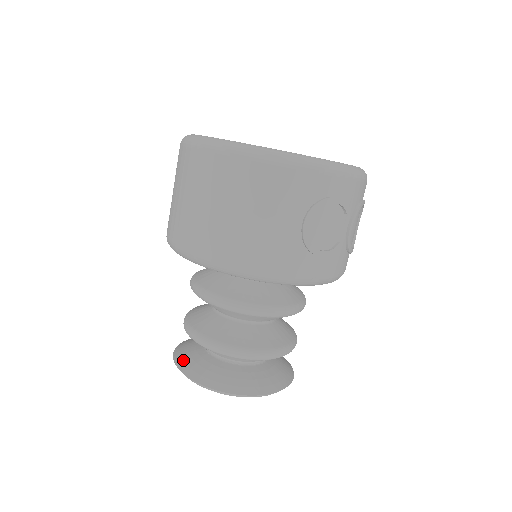
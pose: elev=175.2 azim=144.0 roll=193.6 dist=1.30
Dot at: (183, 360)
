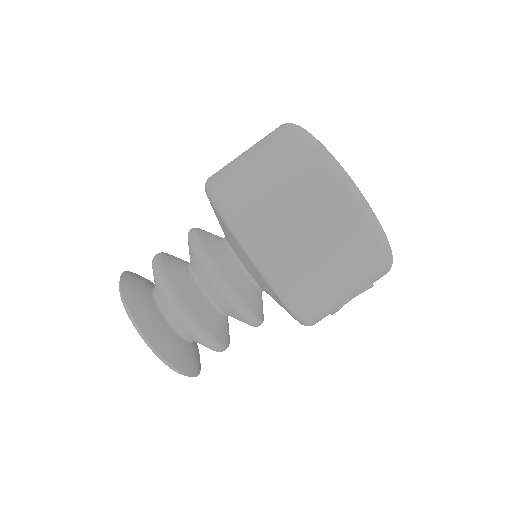
Dot at: (141, 316)
